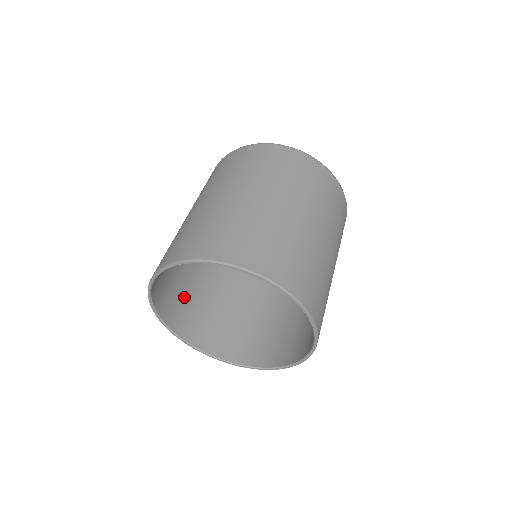
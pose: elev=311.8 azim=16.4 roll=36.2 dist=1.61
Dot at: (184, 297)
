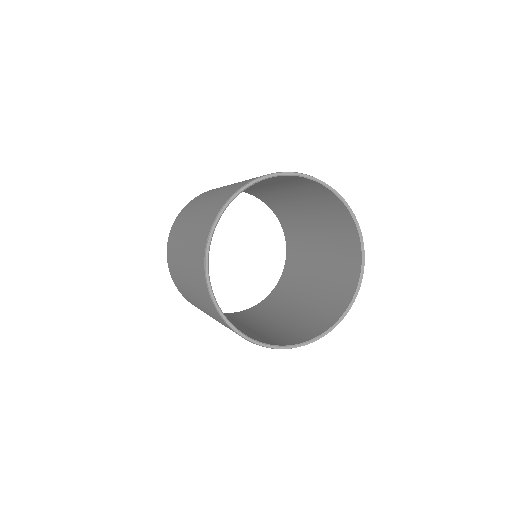
Dot at: occluded
